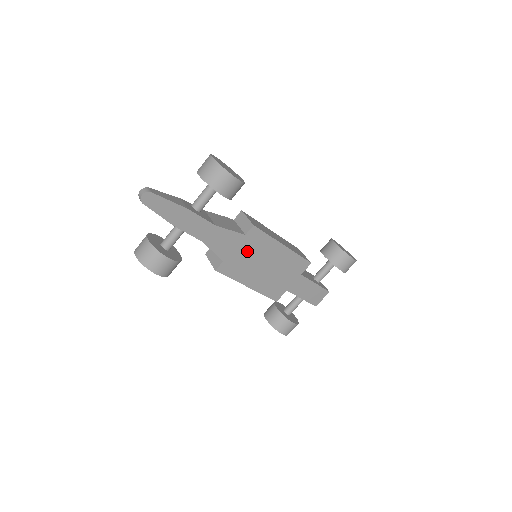
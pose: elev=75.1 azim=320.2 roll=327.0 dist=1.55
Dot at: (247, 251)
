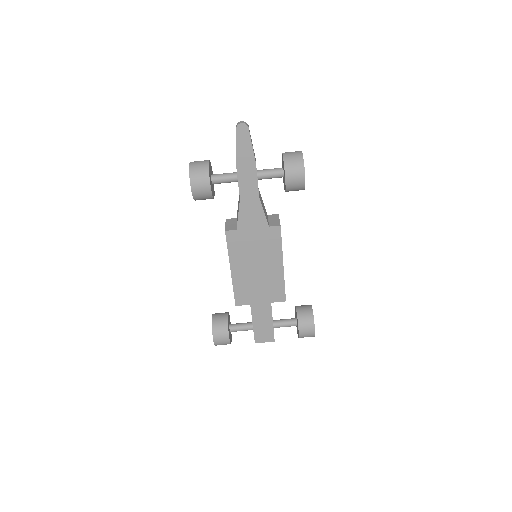
Dot at: (258, 240)
